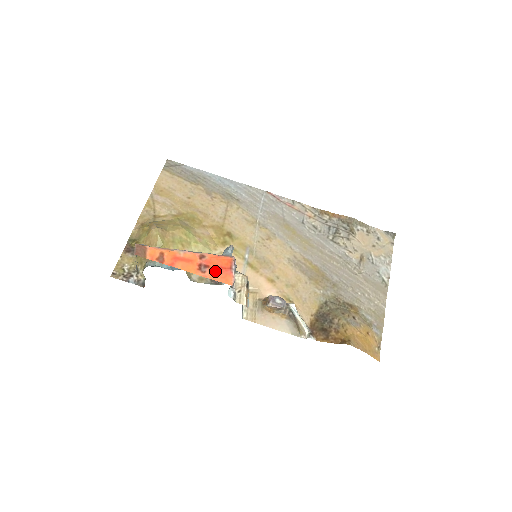
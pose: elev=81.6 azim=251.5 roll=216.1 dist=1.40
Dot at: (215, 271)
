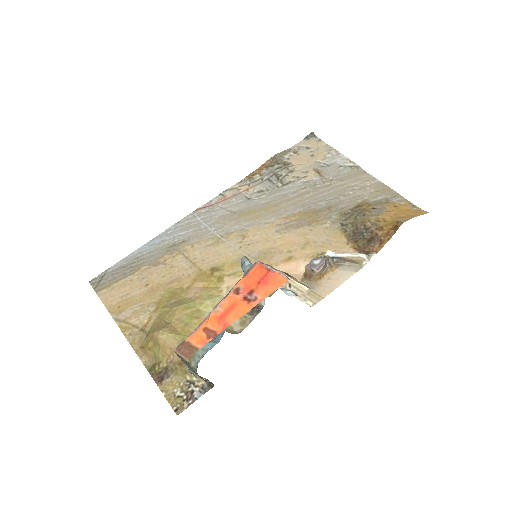
Dot at: (262, 287)
